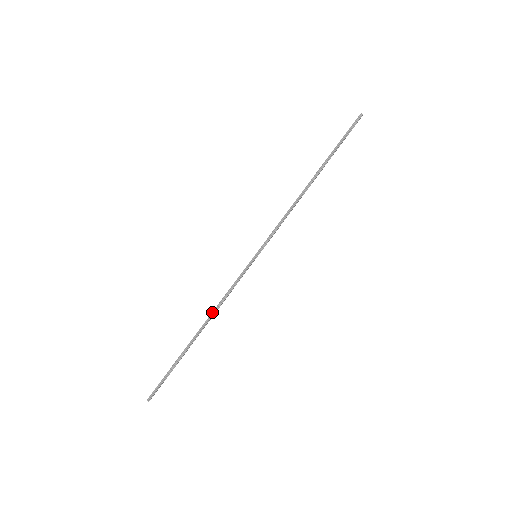
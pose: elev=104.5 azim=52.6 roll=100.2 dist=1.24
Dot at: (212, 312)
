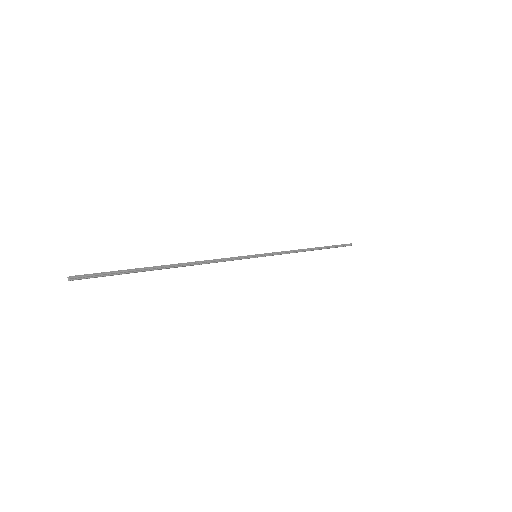
Dot at: (199, 261)
